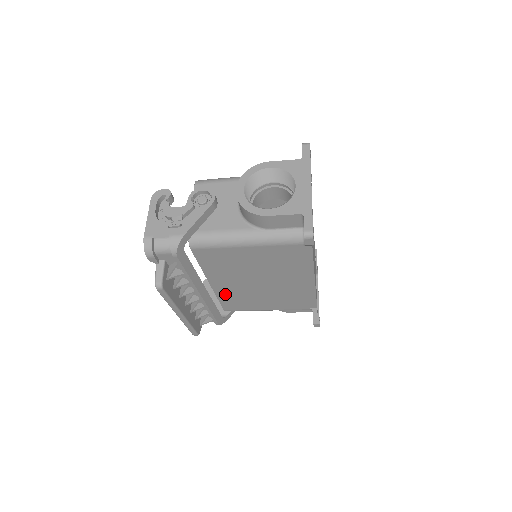
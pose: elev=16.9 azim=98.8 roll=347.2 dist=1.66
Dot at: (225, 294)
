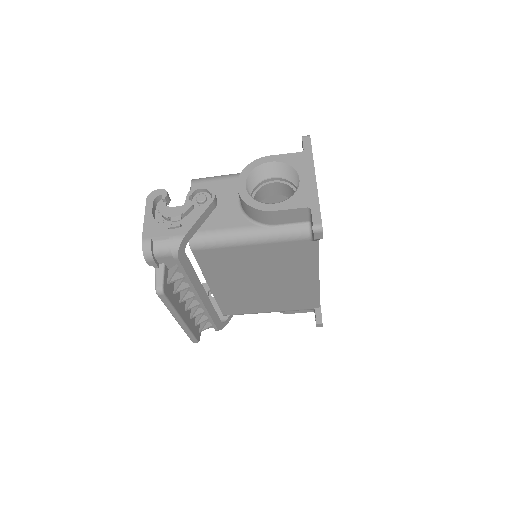
Dot at: (225, 297)
